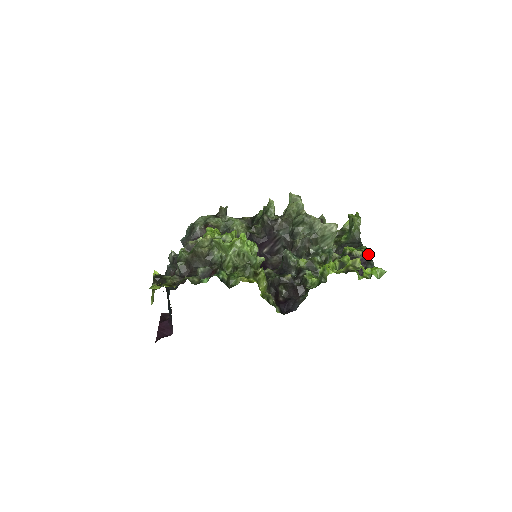
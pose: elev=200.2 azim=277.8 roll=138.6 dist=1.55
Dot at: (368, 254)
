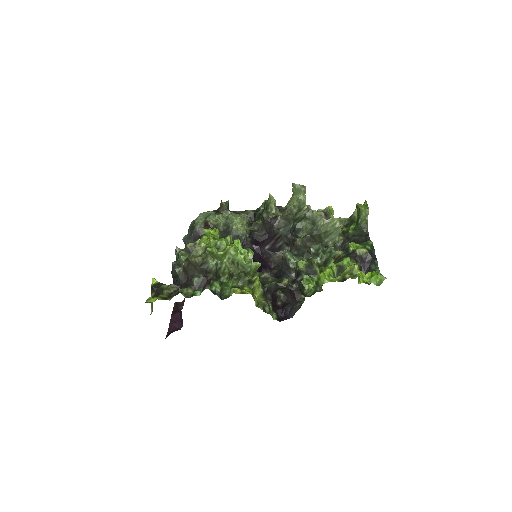
Dot at: (373, 251)
